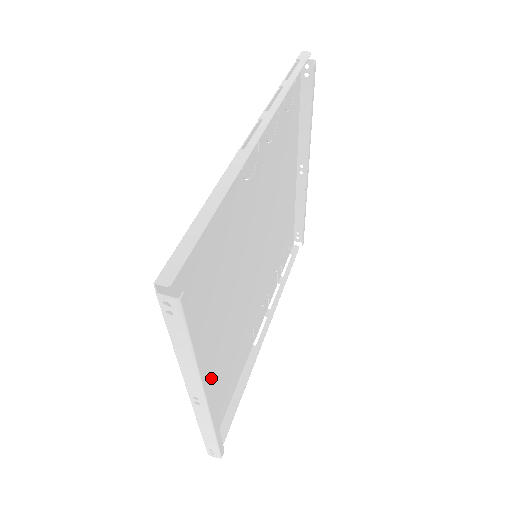
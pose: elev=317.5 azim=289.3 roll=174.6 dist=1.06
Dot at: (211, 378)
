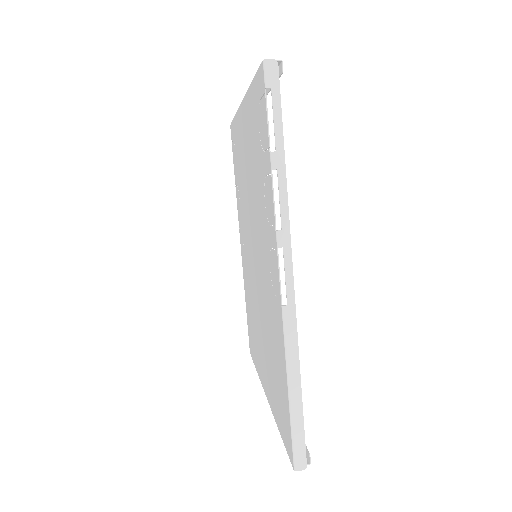
Dot at: occluded
